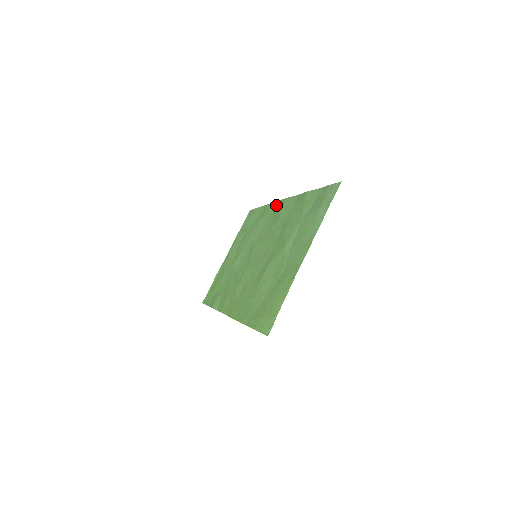
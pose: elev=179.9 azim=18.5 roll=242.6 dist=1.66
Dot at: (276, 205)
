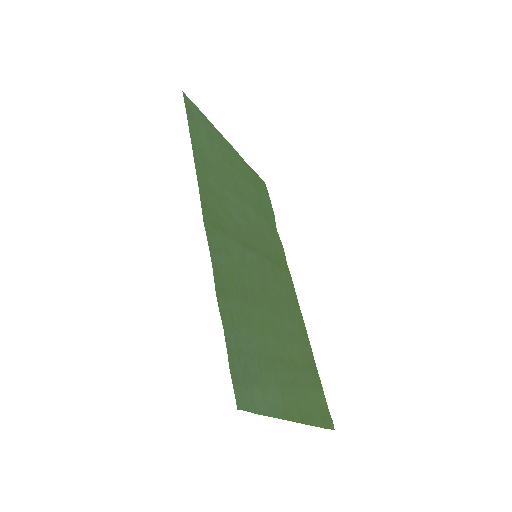
Dot at: (204, 200)
